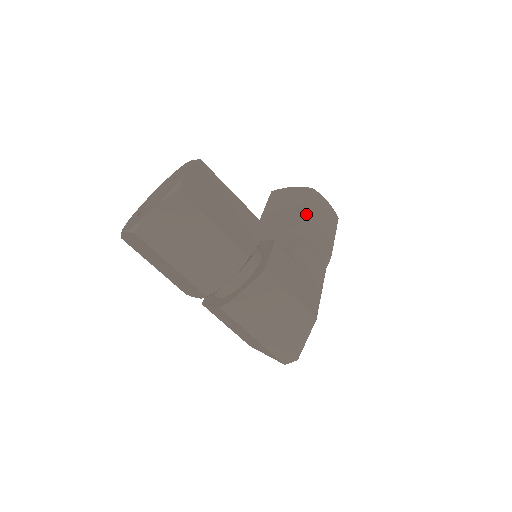
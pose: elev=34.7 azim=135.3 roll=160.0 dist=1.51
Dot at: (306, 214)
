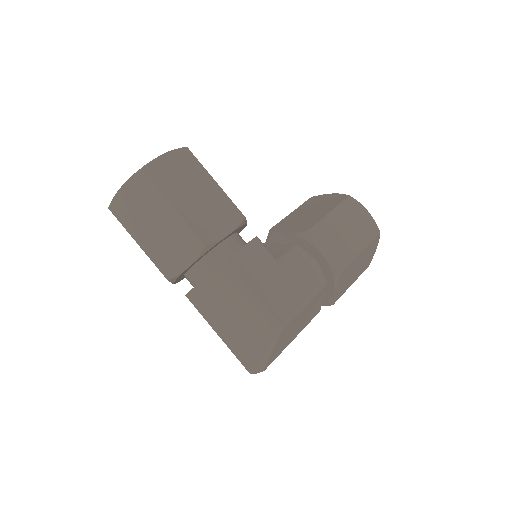
Dot at: (323, 219)
